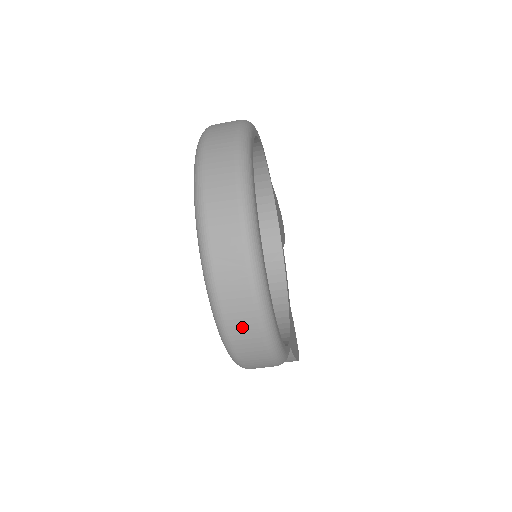
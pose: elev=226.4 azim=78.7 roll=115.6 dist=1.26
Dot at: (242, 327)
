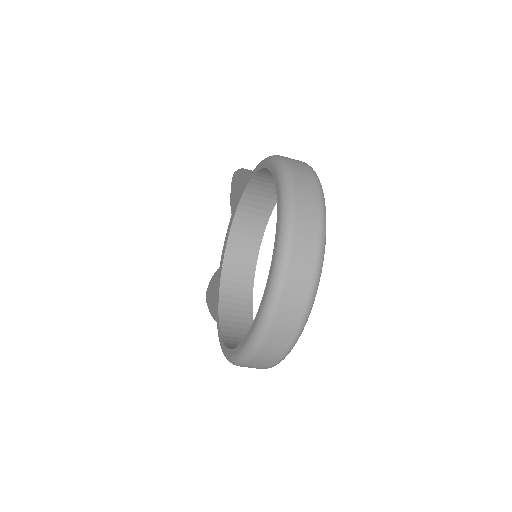
Dot at: (257, 365)
